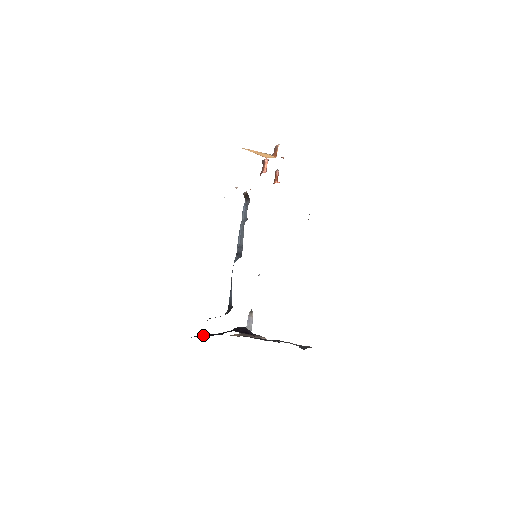
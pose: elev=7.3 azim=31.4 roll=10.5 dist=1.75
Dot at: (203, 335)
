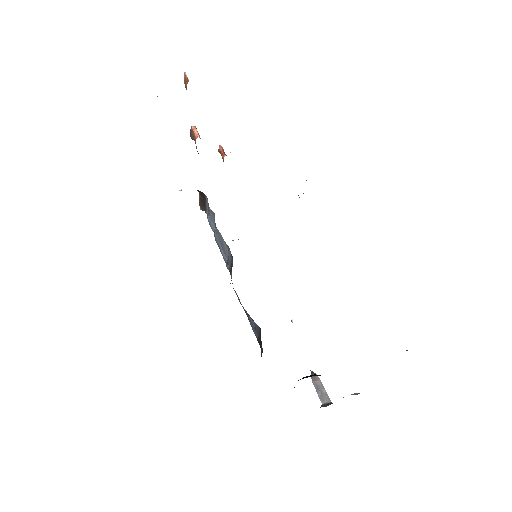
Dot at: occluded
